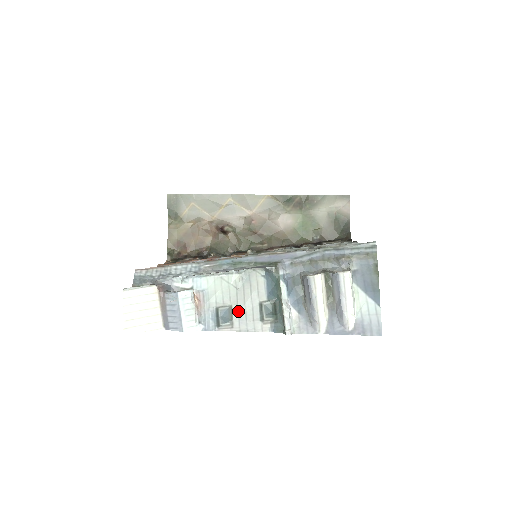
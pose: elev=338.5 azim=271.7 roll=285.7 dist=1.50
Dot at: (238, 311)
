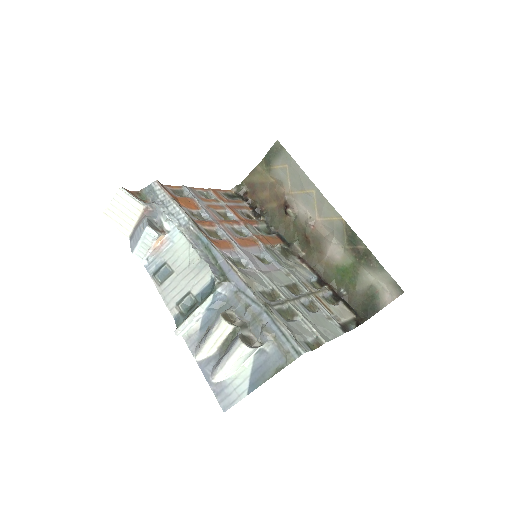
Dot at: (173, 280)
